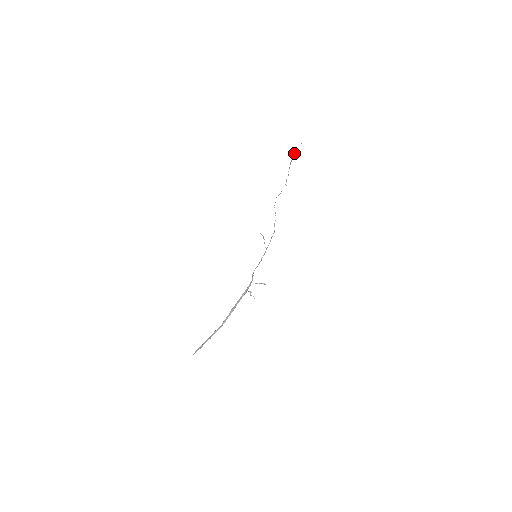
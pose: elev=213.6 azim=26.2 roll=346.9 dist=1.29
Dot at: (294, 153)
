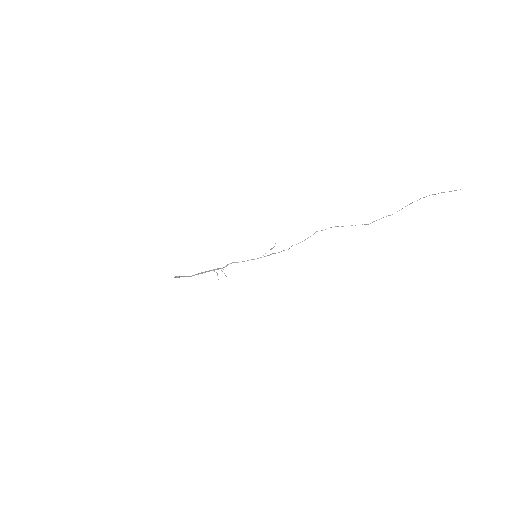
Dot at: occluded
